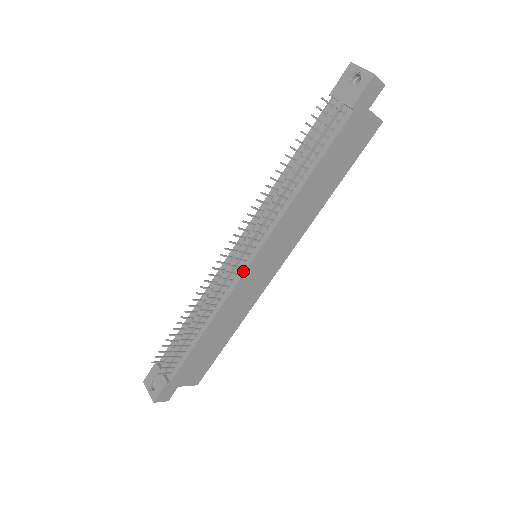
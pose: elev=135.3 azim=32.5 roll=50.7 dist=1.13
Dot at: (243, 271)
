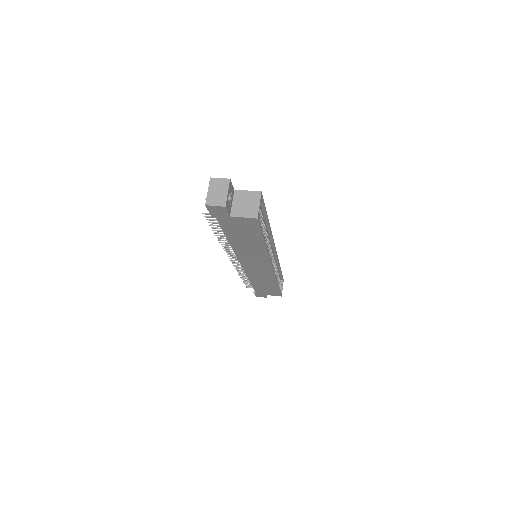
Dot at: (242, 266)
